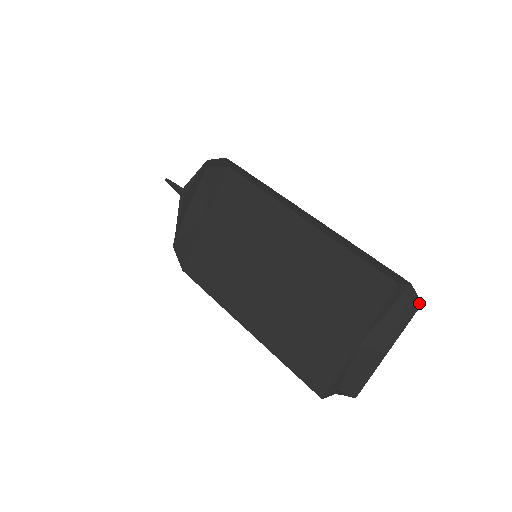
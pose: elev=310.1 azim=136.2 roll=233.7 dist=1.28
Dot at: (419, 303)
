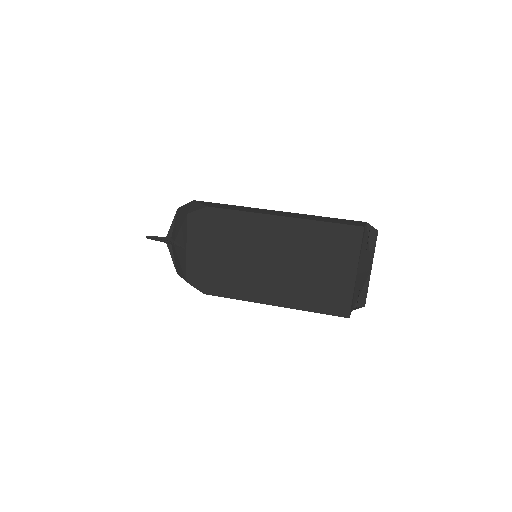
Dot at: (376, 231)
